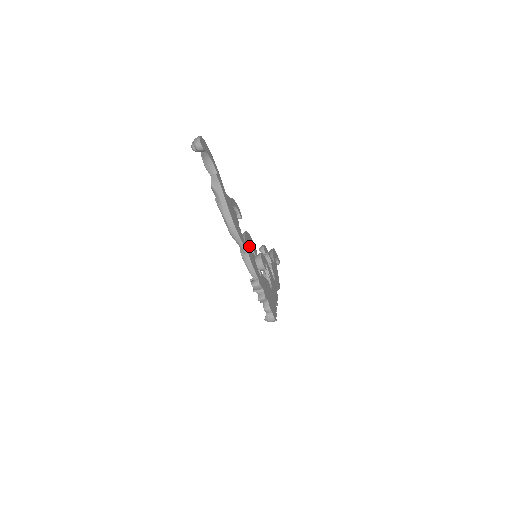
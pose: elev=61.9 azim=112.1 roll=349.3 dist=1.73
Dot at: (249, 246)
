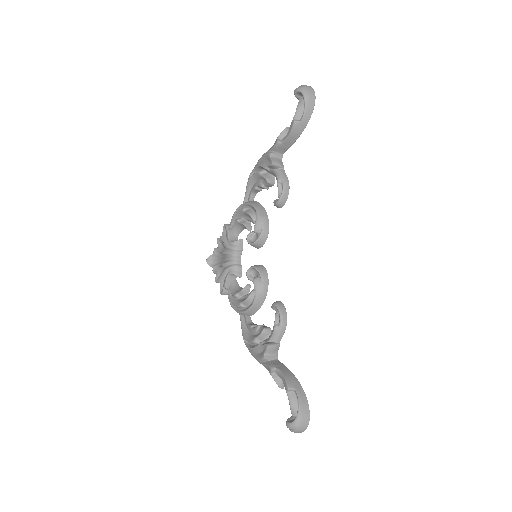
Dot at: occluded
